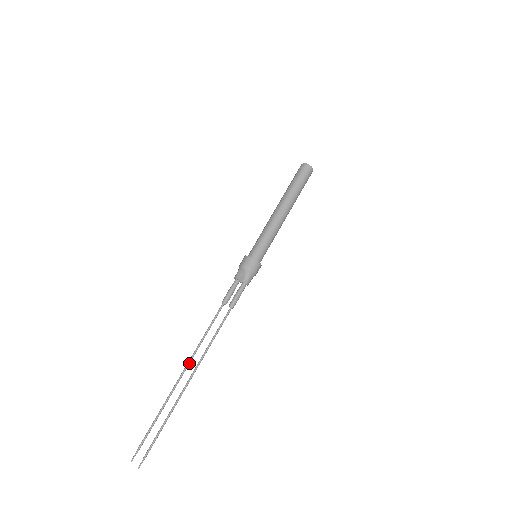
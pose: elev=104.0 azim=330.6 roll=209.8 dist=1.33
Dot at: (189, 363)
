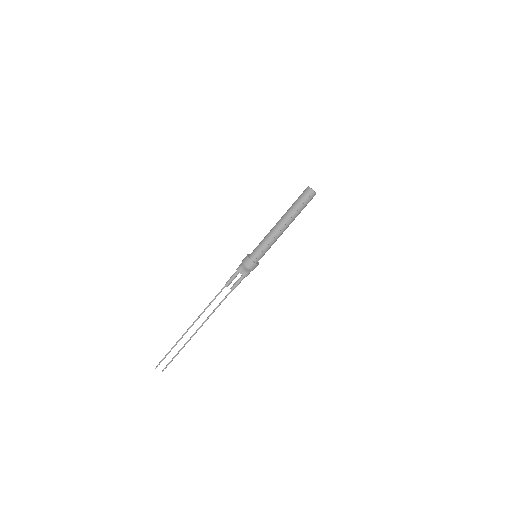
Dot at: occluded
